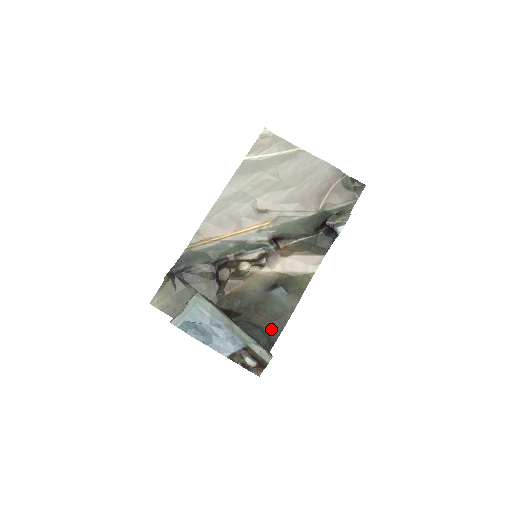
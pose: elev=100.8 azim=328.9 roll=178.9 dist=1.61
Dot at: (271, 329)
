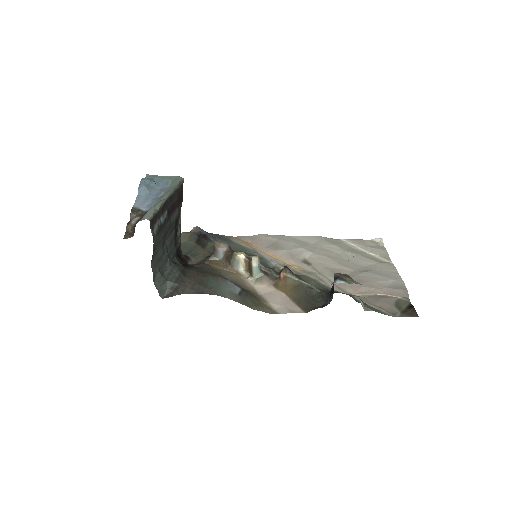
Dot at: (187, 283)
